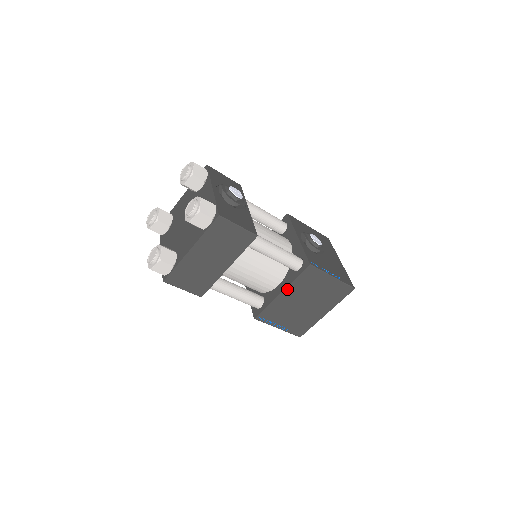
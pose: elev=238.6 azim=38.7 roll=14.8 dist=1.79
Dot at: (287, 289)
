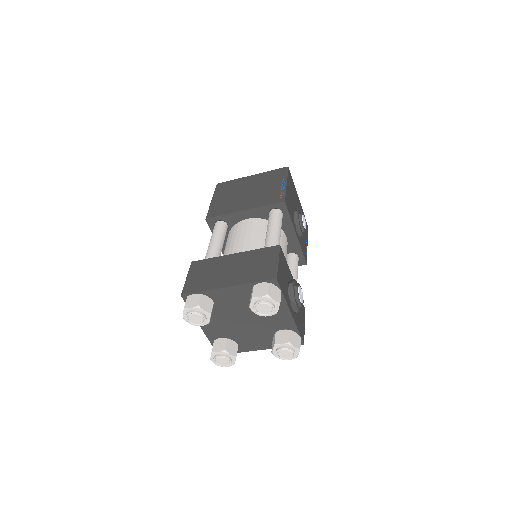
Dot at: occluded
